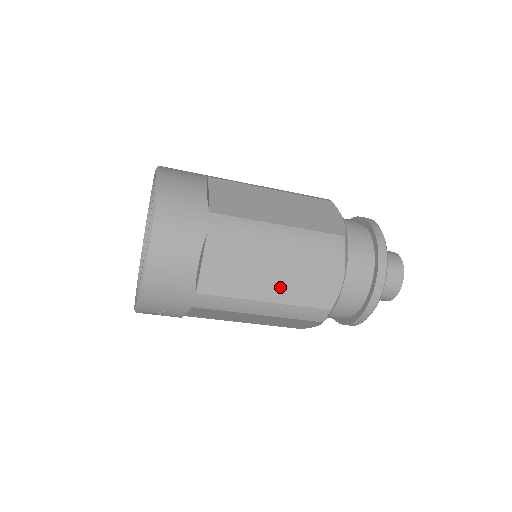
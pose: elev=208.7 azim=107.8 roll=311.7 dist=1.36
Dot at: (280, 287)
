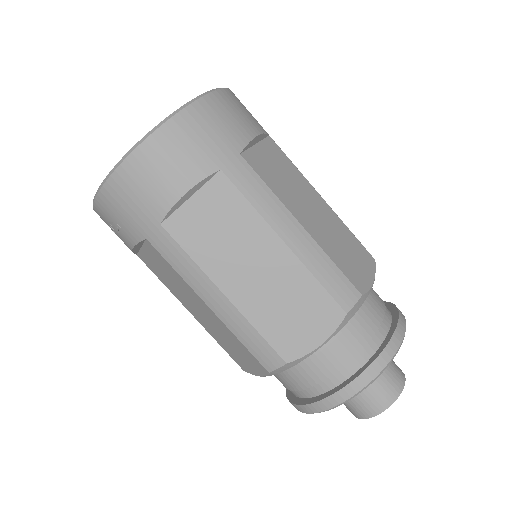
Dot at: (252, 291)
